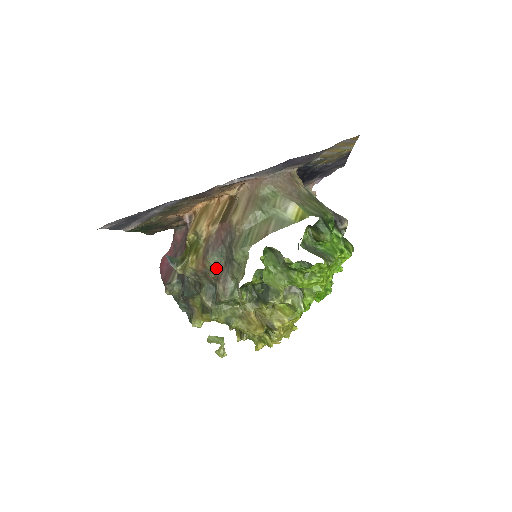
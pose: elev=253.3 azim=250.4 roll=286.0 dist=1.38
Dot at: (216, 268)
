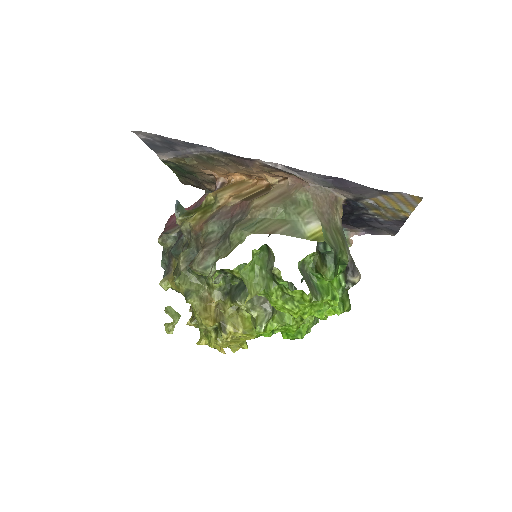
Dot at: (210, 236)
